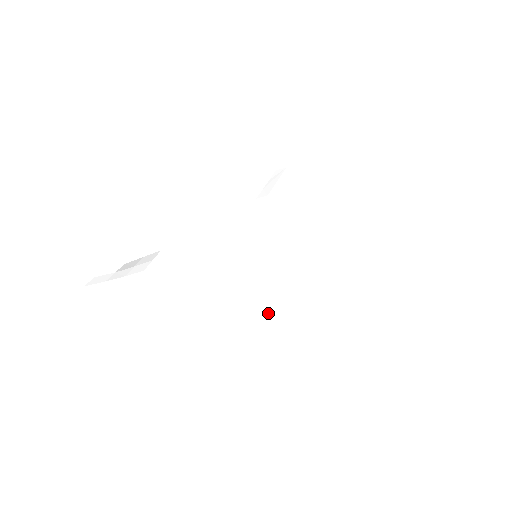
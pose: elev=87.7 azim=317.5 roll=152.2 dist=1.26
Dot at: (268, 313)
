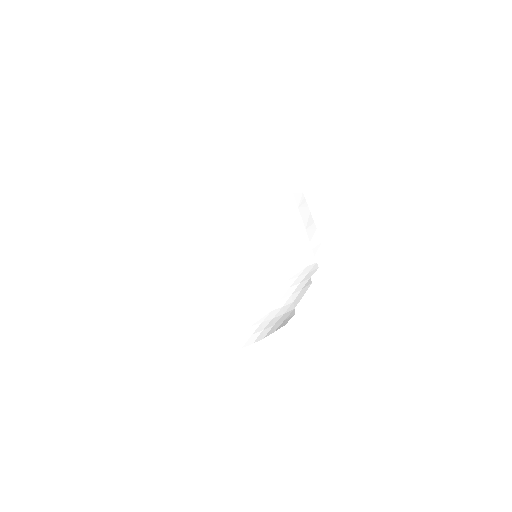
Dot at: (305, 265)
